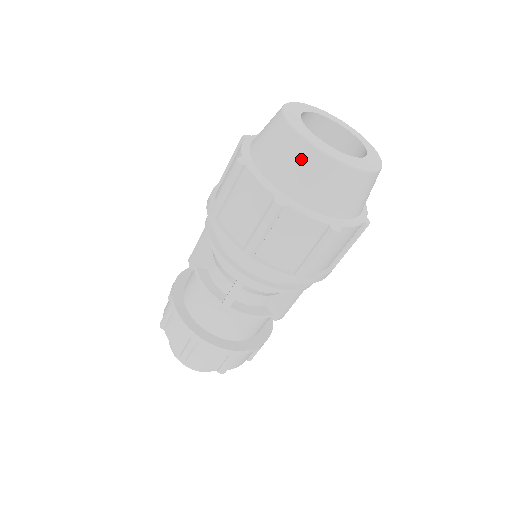
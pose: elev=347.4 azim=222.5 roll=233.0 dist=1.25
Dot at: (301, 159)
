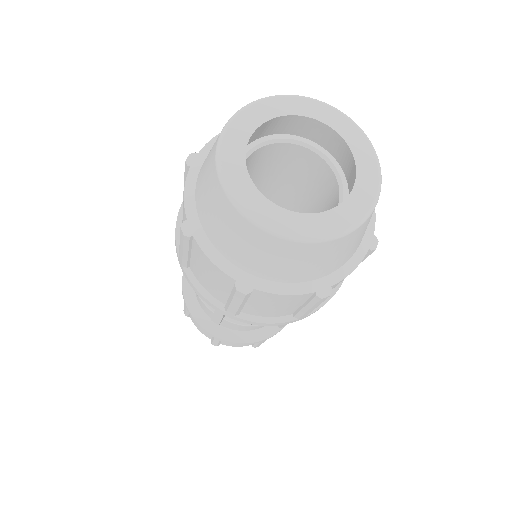
Dot at: (323, 254)
